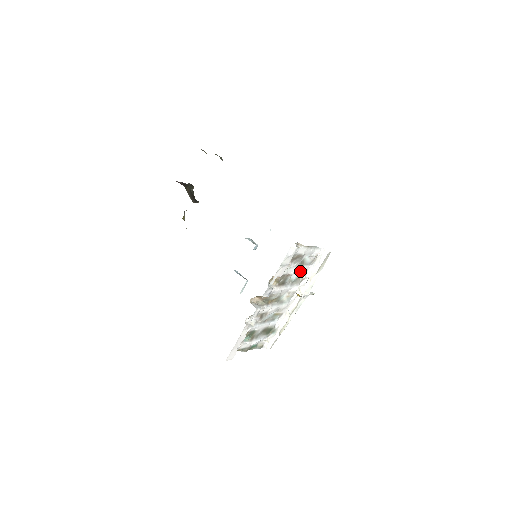
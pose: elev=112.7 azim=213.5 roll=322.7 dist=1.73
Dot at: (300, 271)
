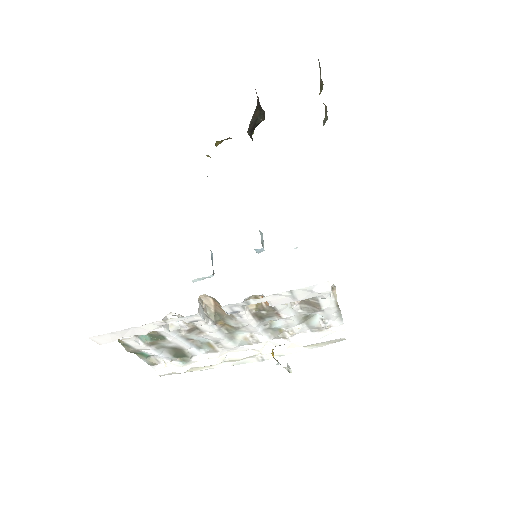
Dot at: (292, 324)
